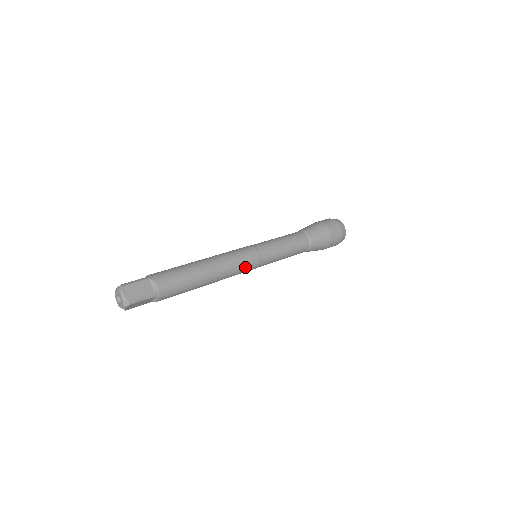
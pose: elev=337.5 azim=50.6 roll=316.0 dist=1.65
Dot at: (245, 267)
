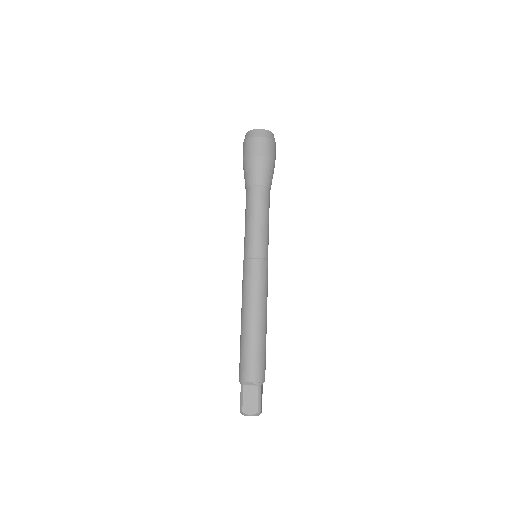
Dot at: (264, 279)
